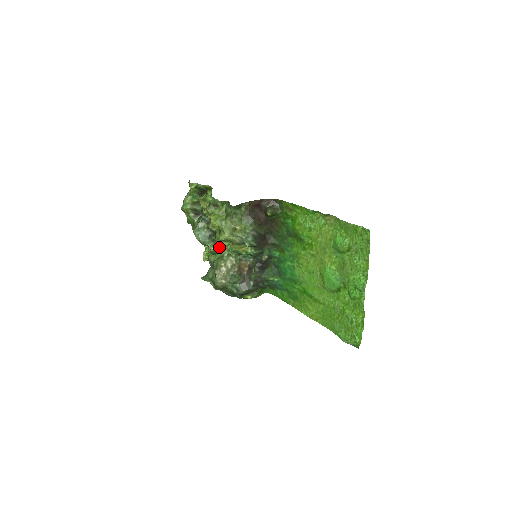
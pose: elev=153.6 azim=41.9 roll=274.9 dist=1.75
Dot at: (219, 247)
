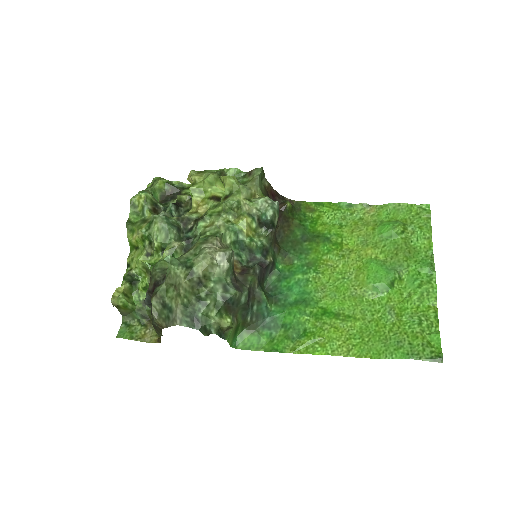
Dot at: (208, 226)
